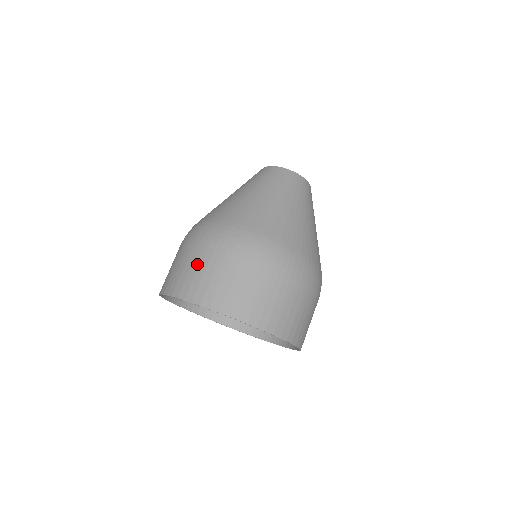
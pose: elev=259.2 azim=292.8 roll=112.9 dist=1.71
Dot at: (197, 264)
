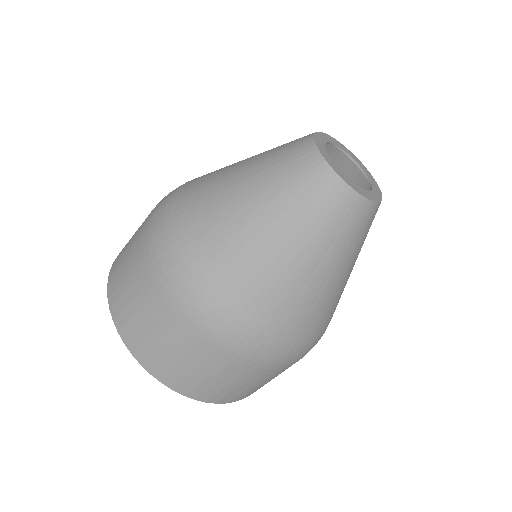
Dot at: (141, 301)
